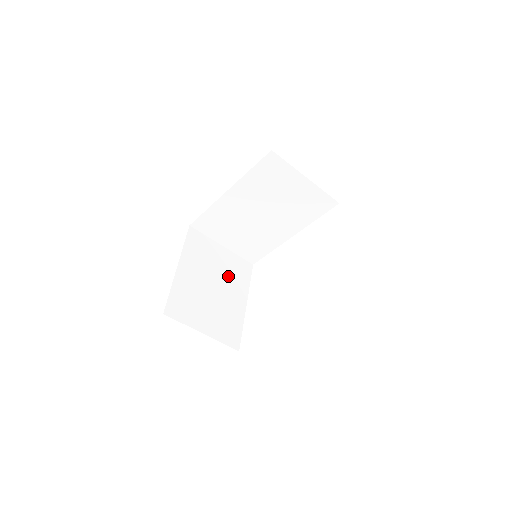
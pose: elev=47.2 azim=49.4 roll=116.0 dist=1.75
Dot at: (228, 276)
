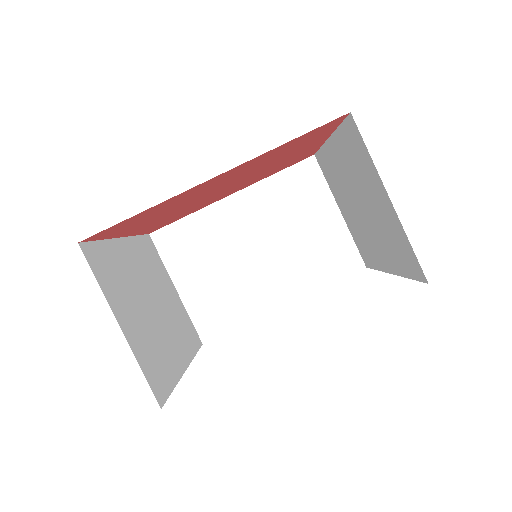
Dot at: (173, 318)
